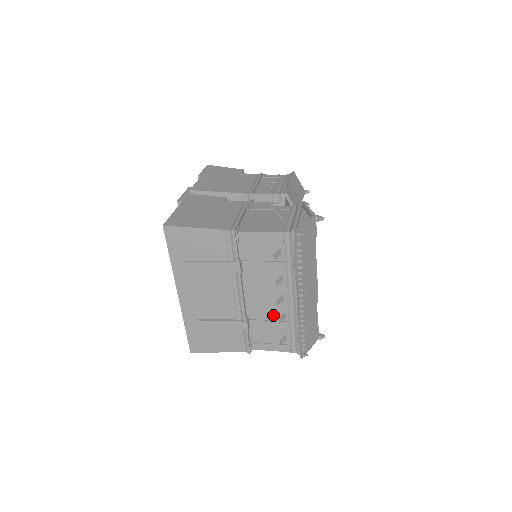
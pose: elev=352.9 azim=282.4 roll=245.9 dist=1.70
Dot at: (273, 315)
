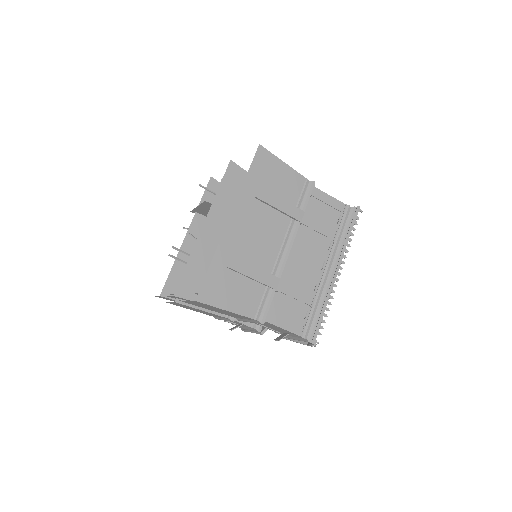
Dot at: (305, 284)
